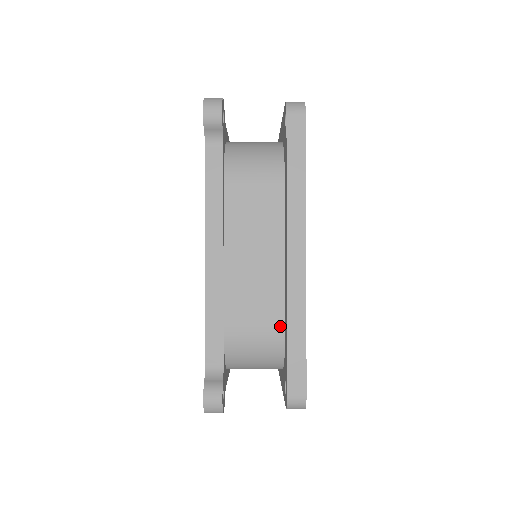
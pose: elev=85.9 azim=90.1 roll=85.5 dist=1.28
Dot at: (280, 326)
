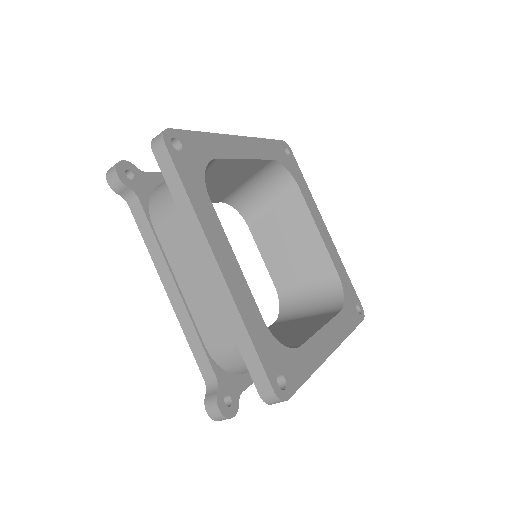
Dot at: occluded
